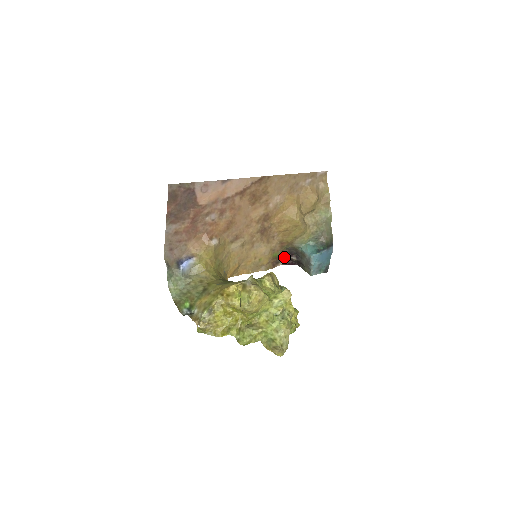
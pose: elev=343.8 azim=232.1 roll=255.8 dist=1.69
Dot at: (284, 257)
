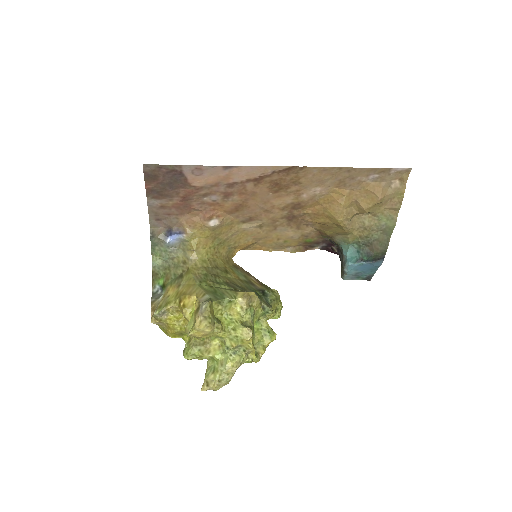
Dot at: (323, 243)
